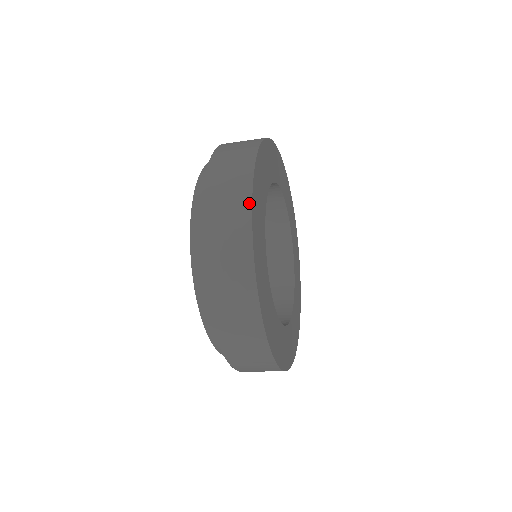
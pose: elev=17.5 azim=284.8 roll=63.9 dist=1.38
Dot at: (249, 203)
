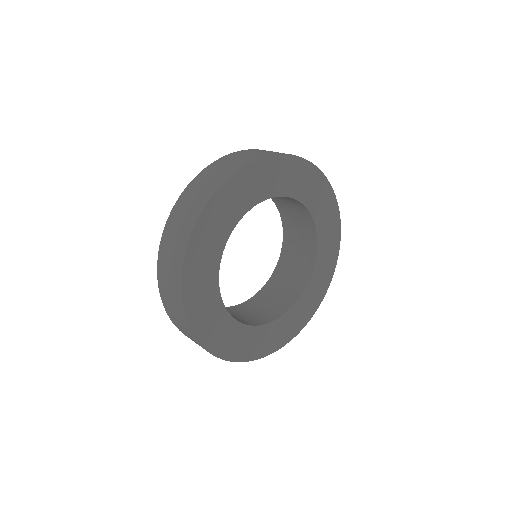
Dot at: occluded
